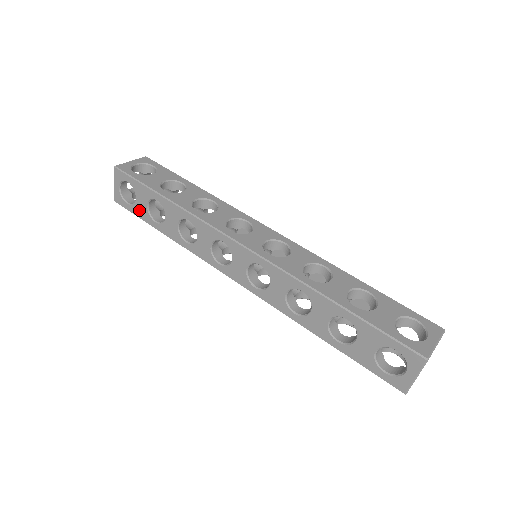
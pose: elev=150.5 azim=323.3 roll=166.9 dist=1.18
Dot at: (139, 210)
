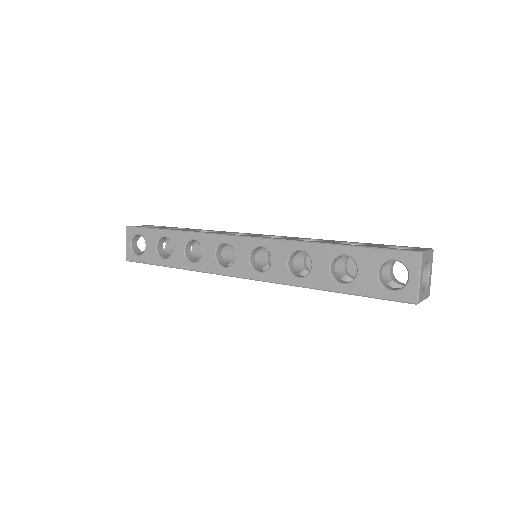
Dot at: (149, 256)
